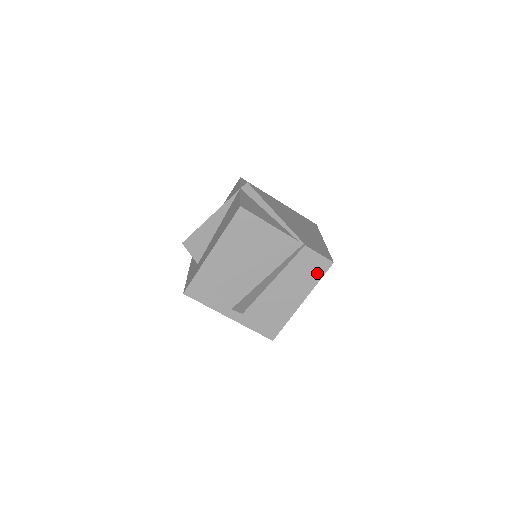
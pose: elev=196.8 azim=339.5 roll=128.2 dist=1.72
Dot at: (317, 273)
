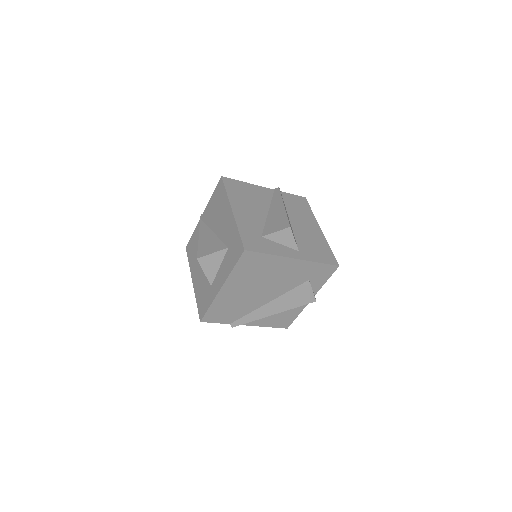
Dot at: (305, 207)
